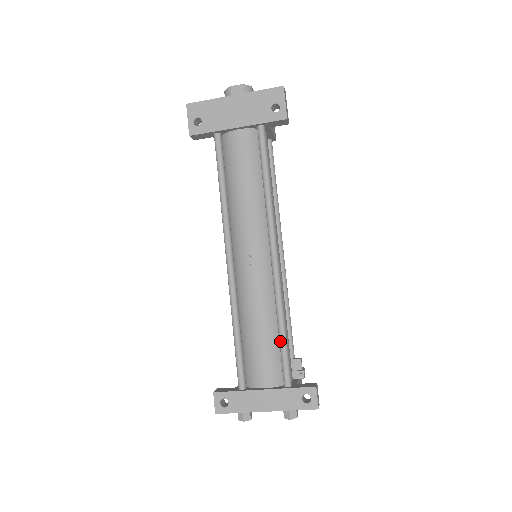
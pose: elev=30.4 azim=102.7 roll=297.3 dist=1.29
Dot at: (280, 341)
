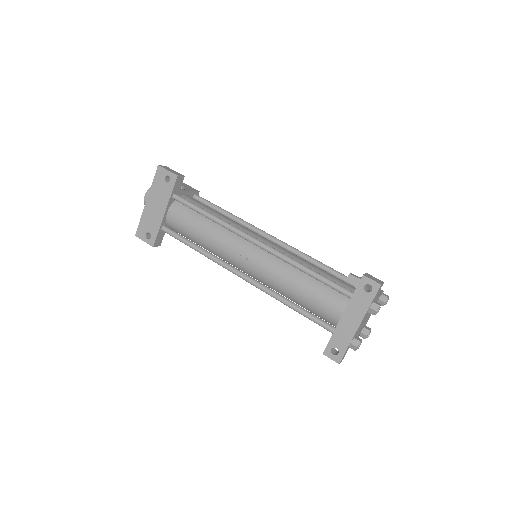
Dot at: (316, 279)
